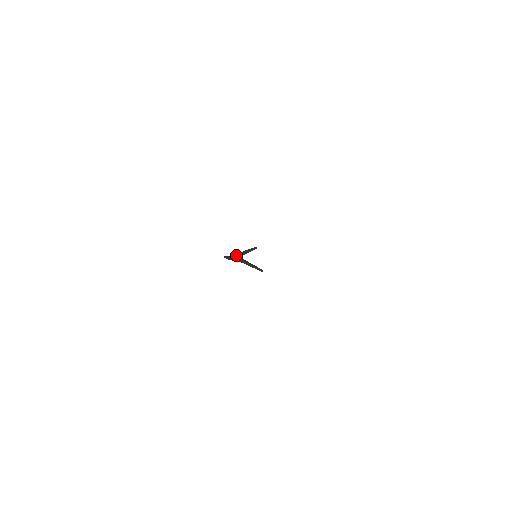
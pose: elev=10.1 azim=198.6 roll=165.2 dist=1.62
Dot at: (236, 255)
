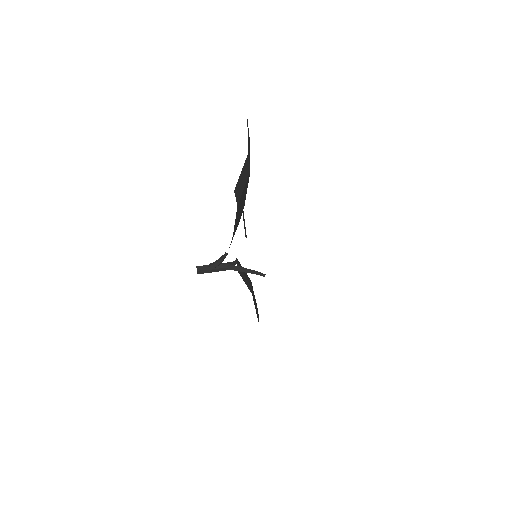
Dot at: (209, 266)
